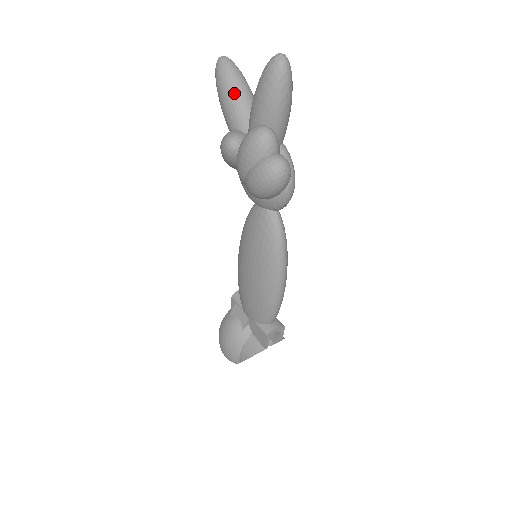
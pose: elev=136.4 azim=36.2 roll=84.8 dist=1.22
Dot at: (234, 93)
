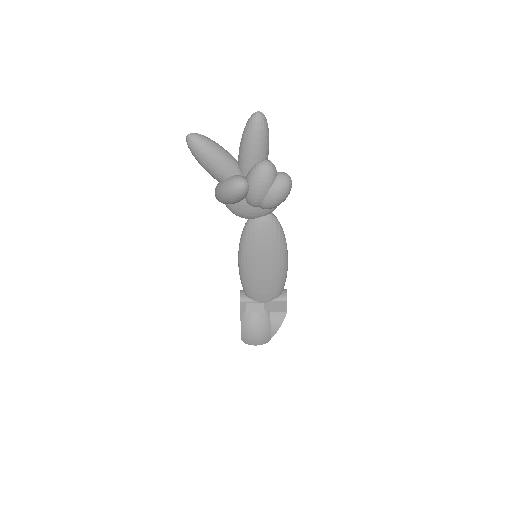
Dot at: (219, 153)
